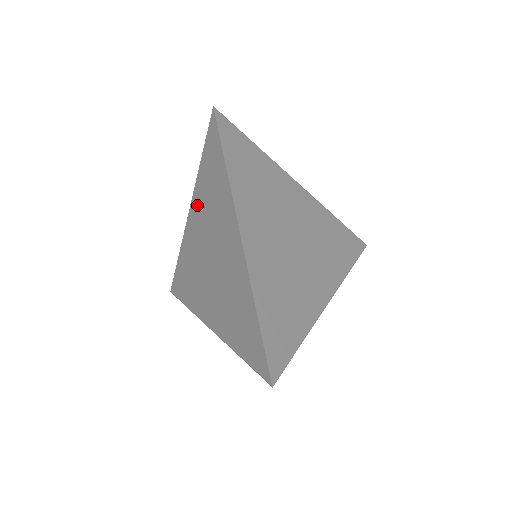
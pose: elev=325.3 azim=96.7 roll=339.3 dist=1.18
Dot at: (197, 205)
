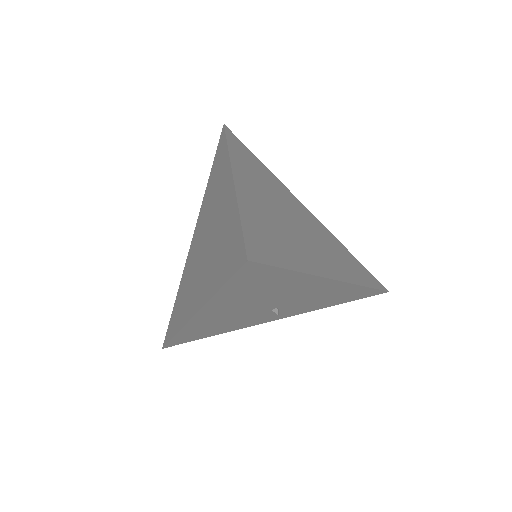
Dot at: (201, 215)
